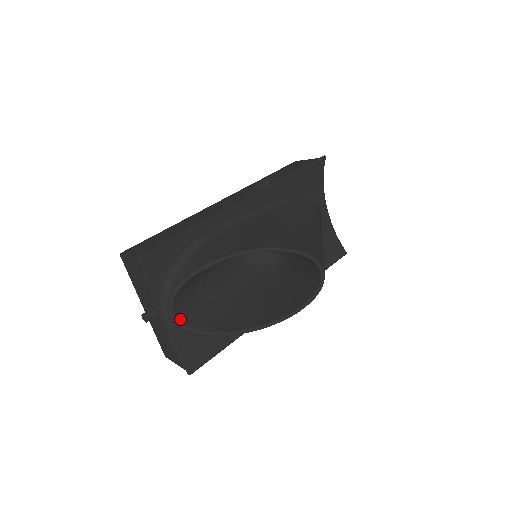
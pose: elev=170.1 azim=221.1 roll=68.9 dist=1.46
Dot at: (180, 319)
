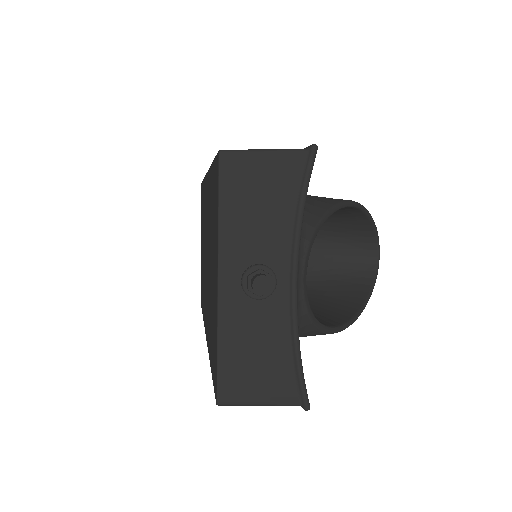
Dot at: (304, 292)
